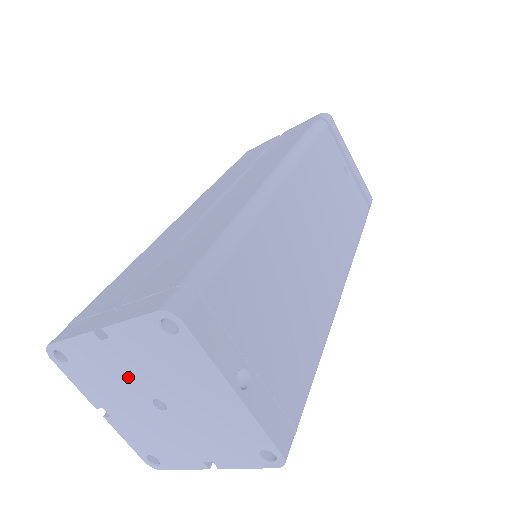
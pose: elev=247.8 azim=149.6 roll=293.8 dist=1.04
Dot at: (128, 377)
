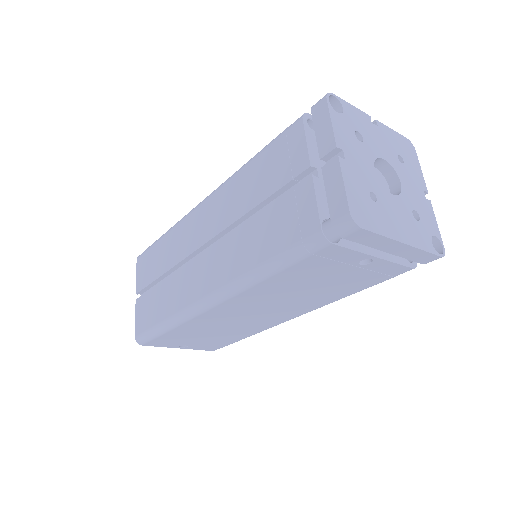
Dot at: occluded
